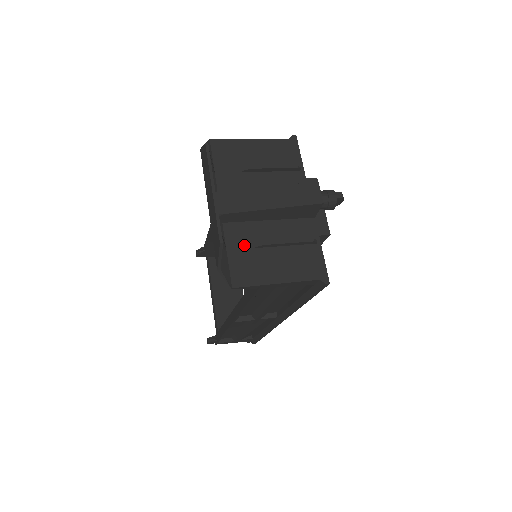
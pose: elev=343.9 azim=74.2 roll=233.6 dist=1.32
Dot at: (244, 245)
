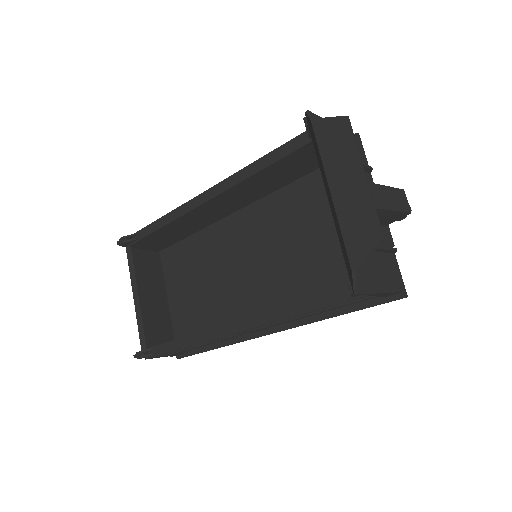
Dot at: occluded
